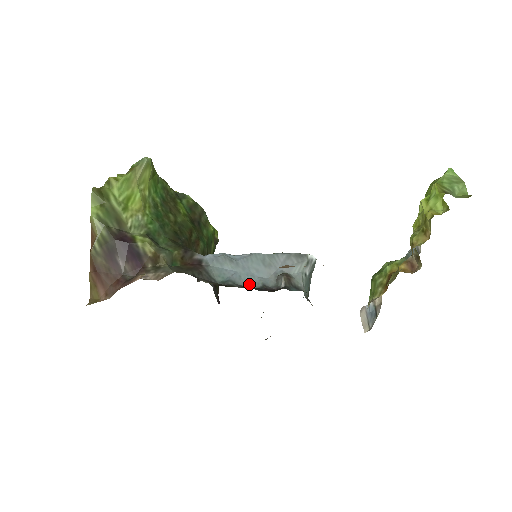
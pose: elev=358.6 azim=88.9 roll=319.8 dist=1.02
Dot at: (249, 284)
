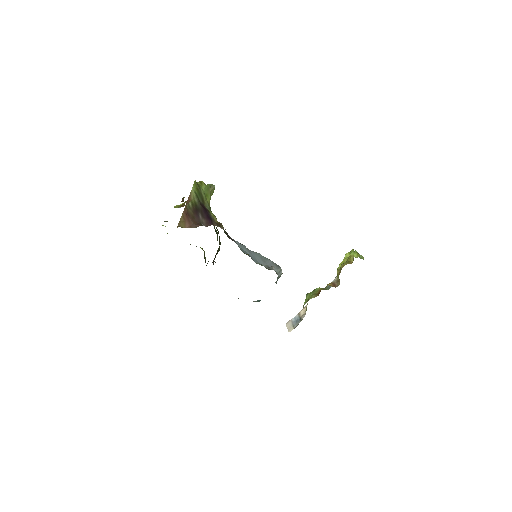
Dot at: (256, 262)
